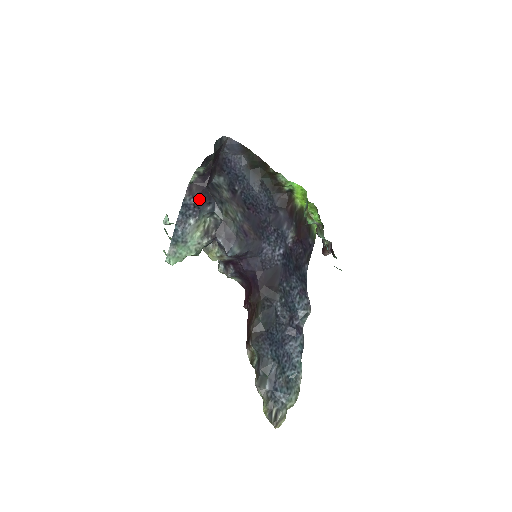
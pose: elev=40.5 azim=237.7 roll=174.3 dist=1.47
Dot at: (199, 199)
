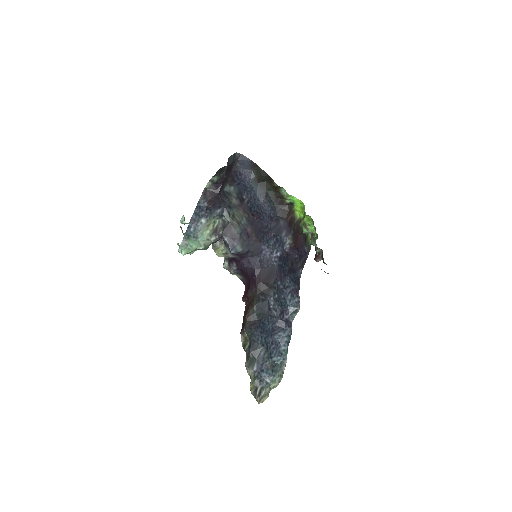
Dot at: (211, 203)
